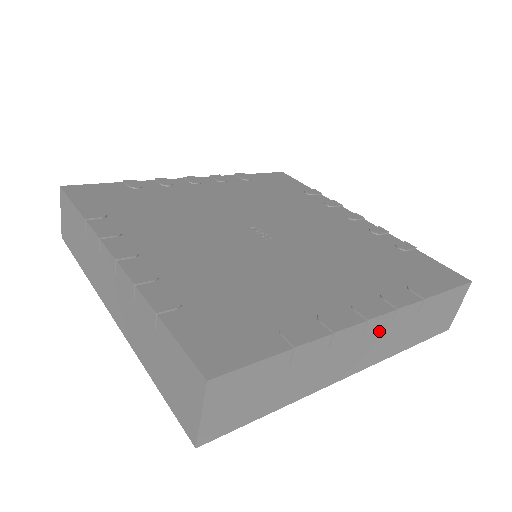
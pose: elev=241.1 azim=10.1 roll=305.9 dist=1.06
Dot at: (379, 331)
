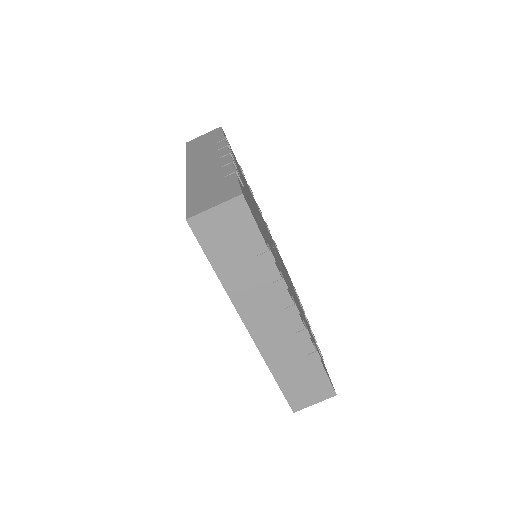
Dot at: (287, 326)
